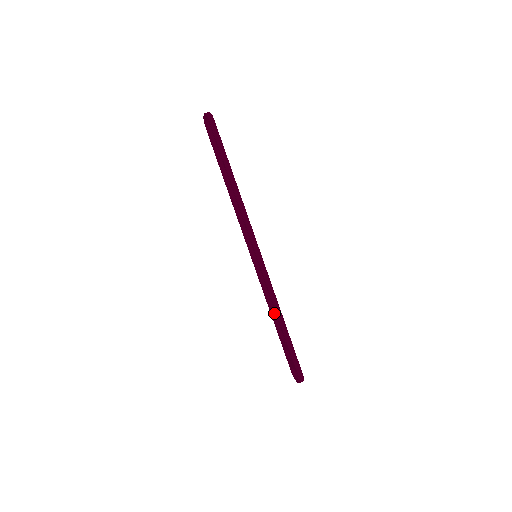
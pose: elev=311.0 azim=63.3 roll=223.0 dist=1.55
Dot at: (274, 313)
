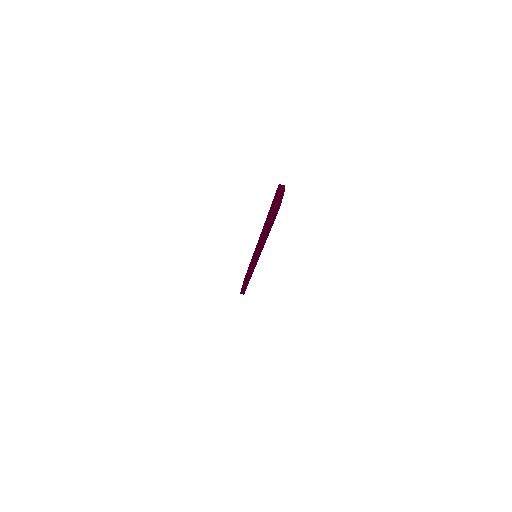
Dot at: occluded
